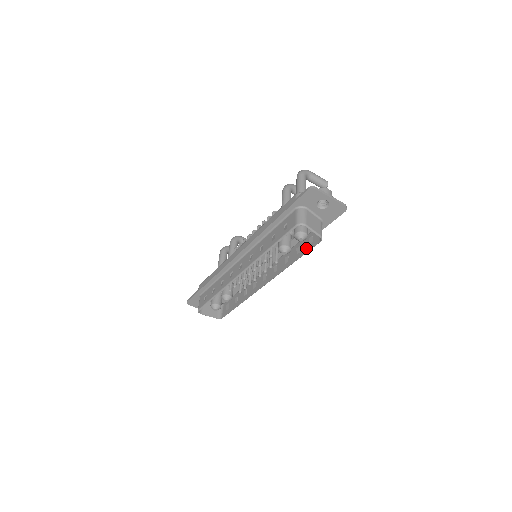
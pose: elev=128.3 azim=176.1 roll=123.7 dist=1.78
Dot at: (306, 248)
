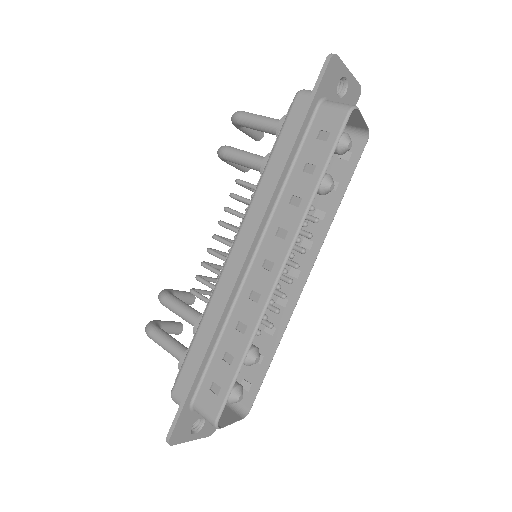
Dot at: (347, 169)
